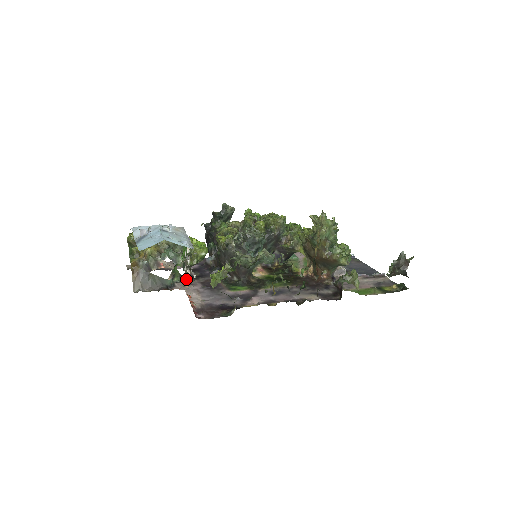
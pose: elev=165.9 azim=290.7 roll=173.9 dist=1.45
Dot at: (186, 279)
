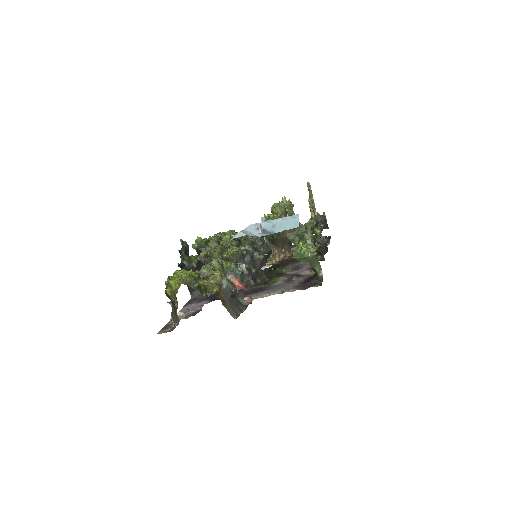
Dot at: occluded
